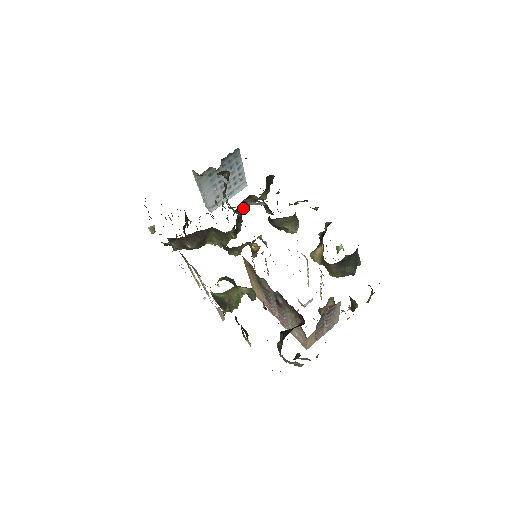
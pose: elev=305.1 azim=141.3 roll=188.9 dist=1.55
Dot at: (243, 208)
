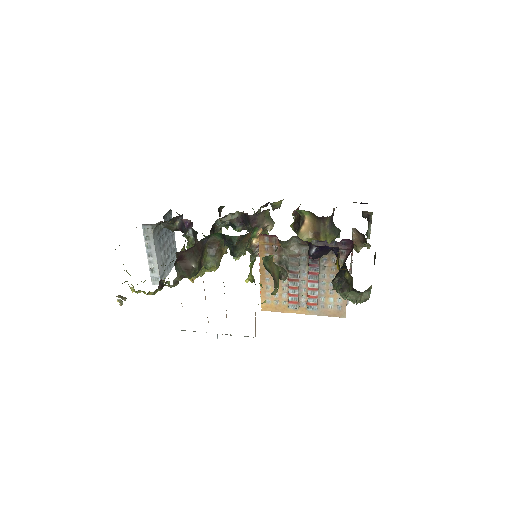
Dot at: occluded
